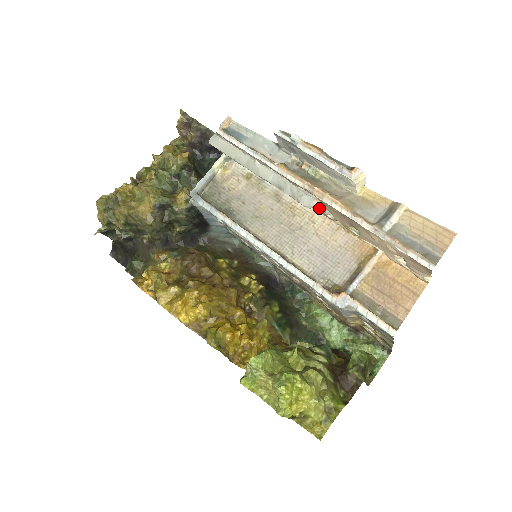
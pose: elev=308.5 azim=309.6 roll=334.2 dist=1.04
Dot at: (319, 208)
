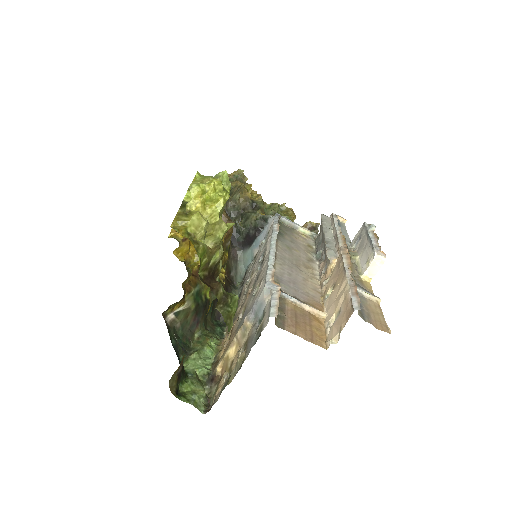
Dot at: (325, 278)
